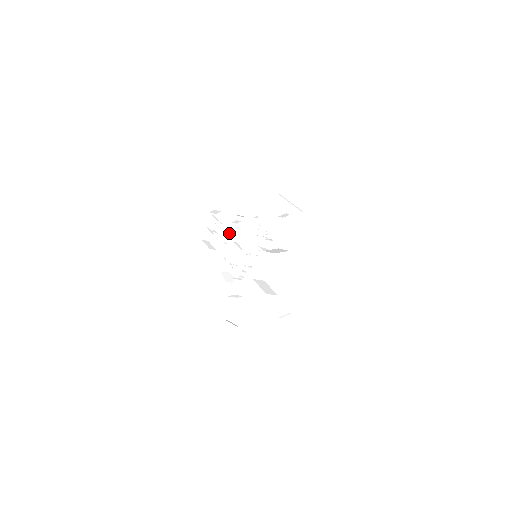
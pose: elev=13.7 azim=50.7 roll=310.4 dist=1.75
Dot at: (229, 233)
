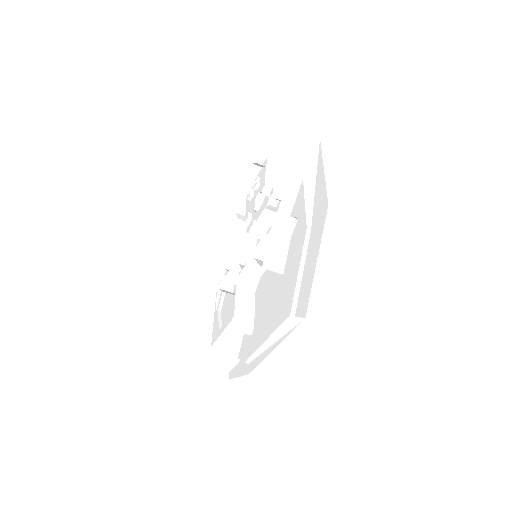
Dot at: occluded
